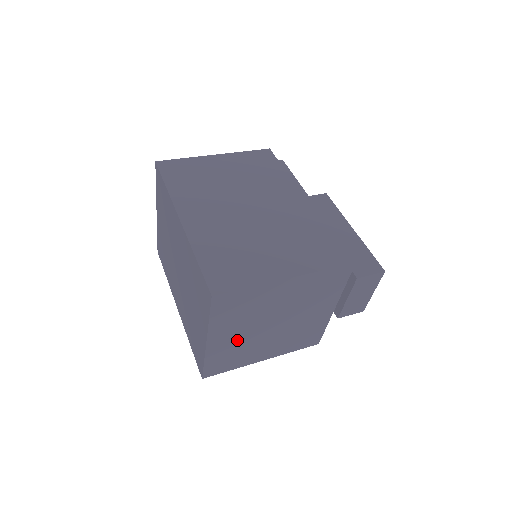
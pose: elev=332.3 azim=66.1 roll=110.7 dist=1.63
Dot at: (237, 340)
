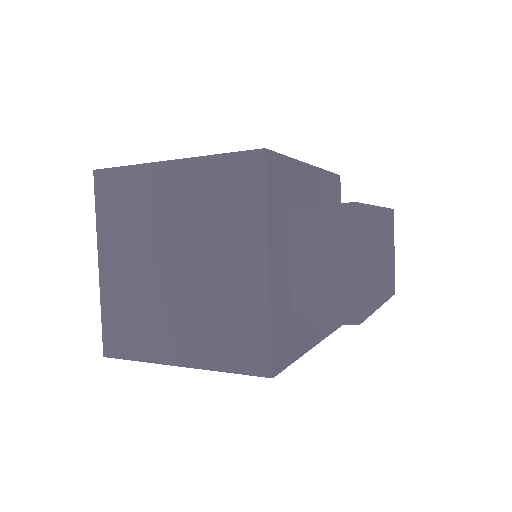
Dot at: (133, 280)
